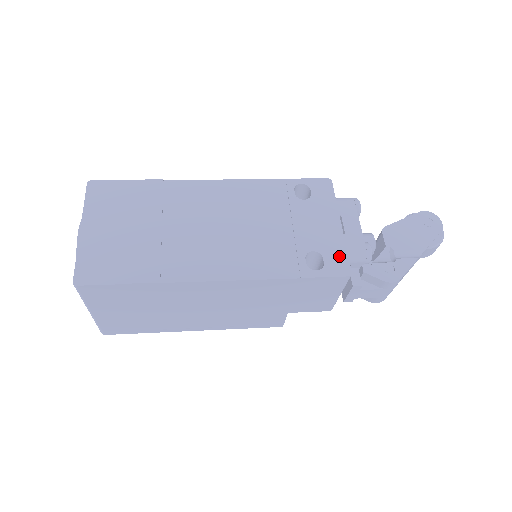
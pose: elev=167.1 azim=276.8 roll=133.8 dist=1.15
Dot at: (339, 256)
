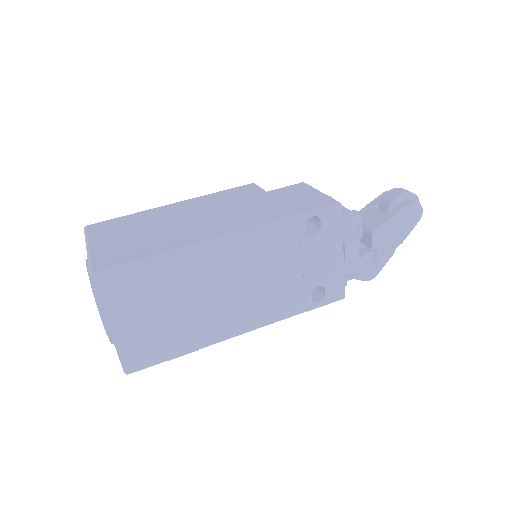
Dot at: (338, 284)
